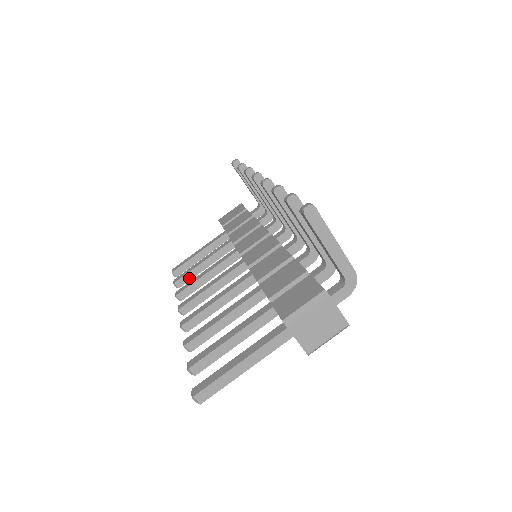
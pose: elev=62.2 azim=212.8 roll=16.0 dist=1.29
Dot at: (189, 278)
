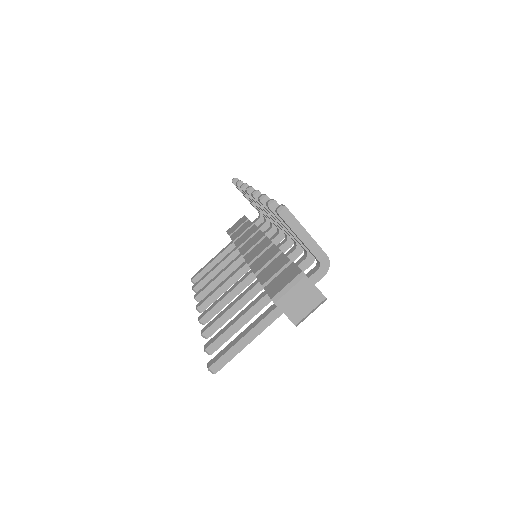
Dot at: (205, 283)
